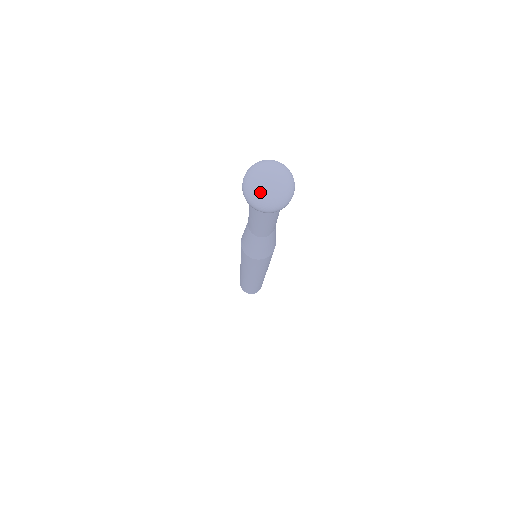
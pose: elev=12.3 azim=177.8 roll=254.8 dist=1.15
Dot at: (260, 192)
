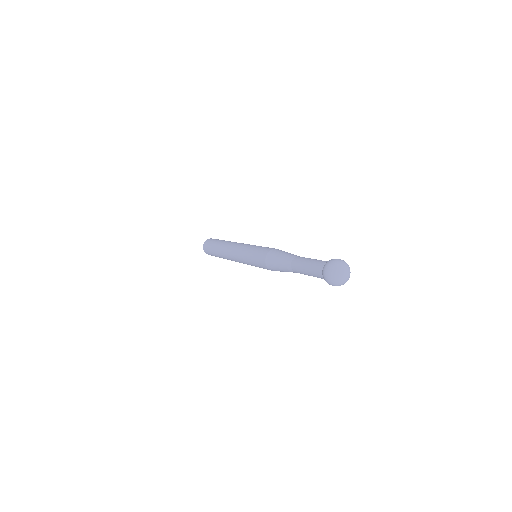
Dot at: (337, 278)
